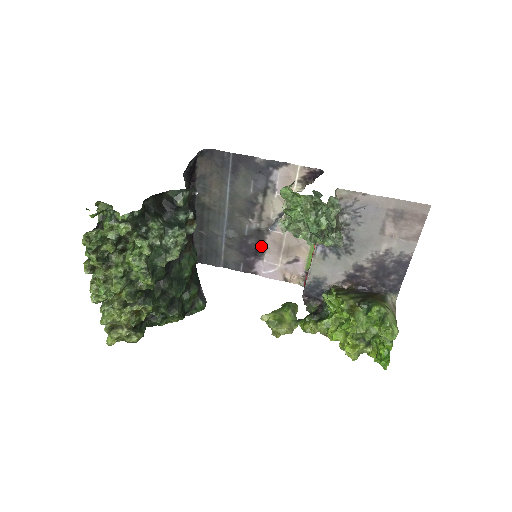
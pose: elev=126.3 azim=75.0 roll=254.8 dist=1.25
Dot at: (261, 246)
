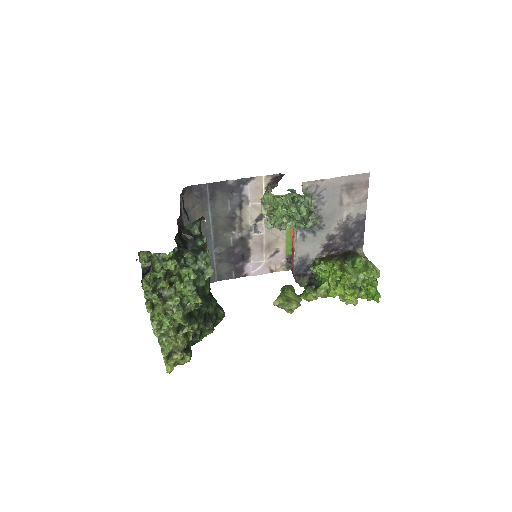
Dot at: (246, 251)
